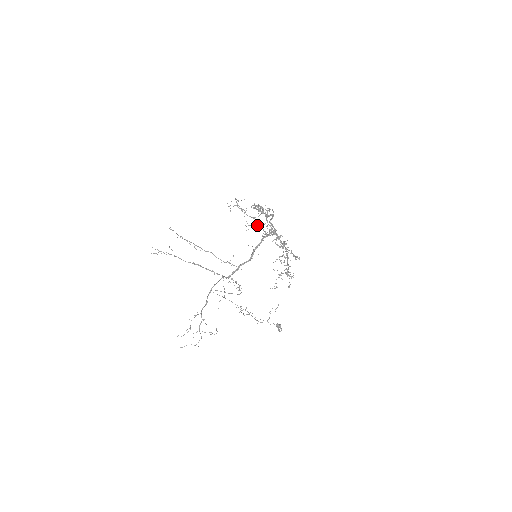
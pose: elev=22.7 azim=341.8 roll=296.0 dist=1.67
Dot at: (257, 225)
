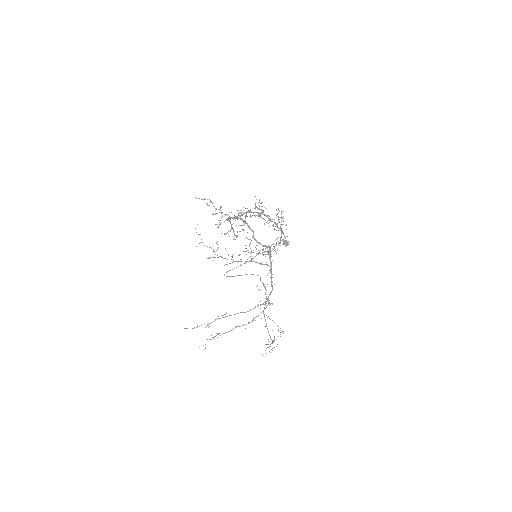
Dot at: (252, 259)
